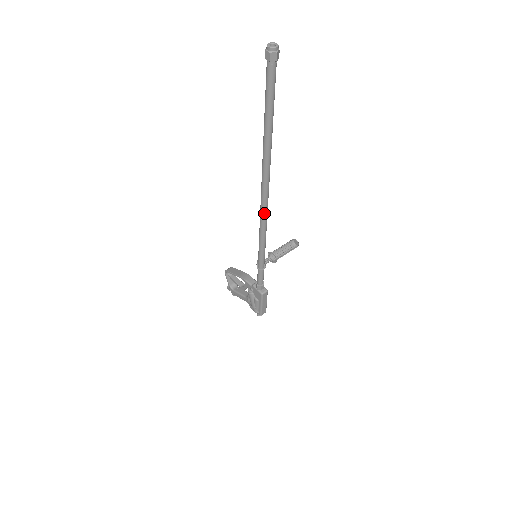
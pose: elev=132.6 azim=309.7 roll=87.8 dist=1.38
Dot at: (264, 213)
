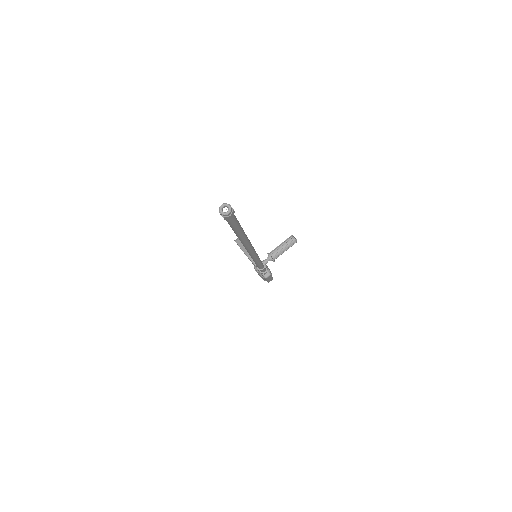
Dot at: (253, 256)
